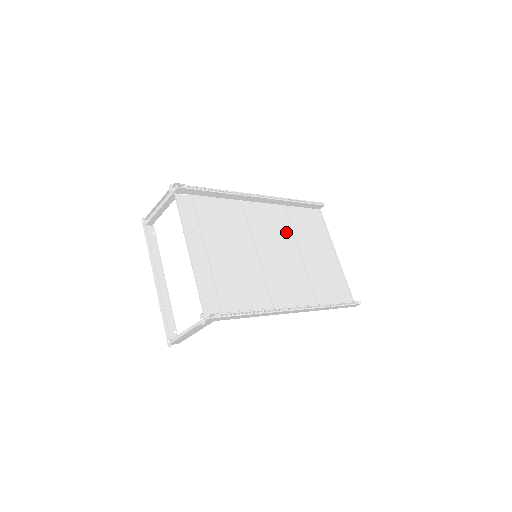
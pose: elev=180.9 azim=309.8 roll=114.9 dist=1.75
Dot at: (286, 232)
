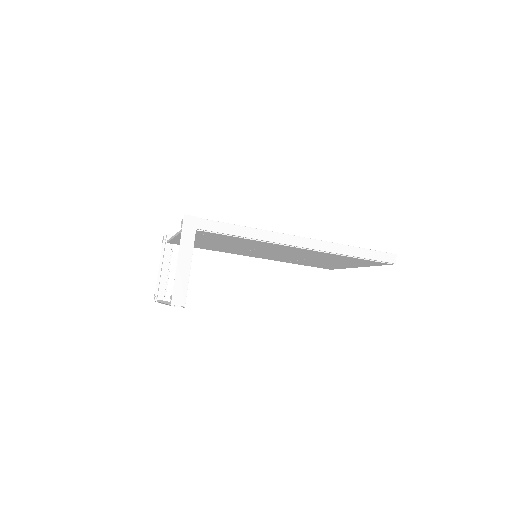
Dot at: (290, 259)
